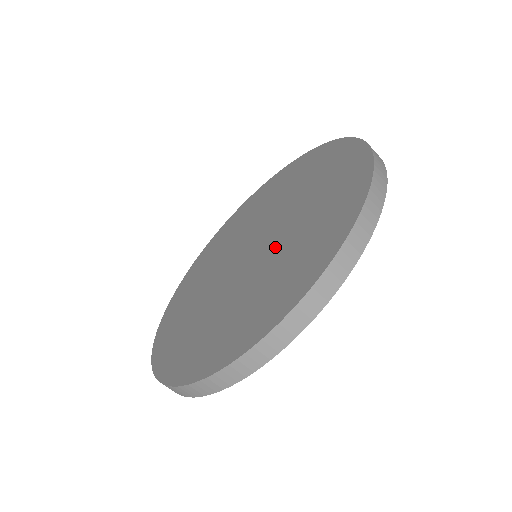
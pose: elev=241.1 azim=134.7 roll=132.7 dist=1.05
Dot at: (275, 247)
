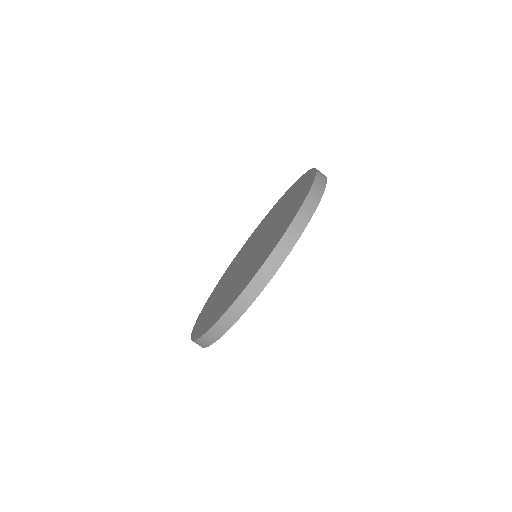
Dot at: (271, 229)
